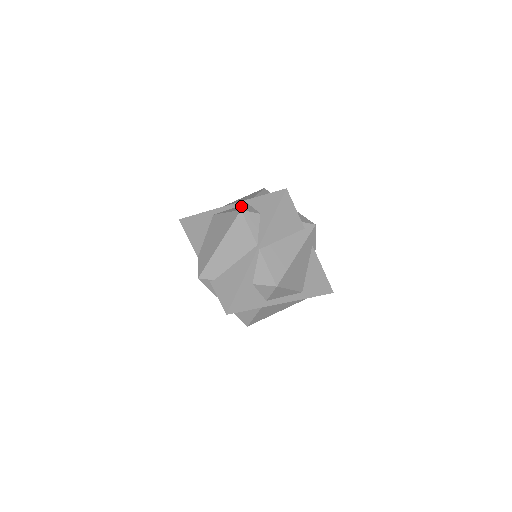
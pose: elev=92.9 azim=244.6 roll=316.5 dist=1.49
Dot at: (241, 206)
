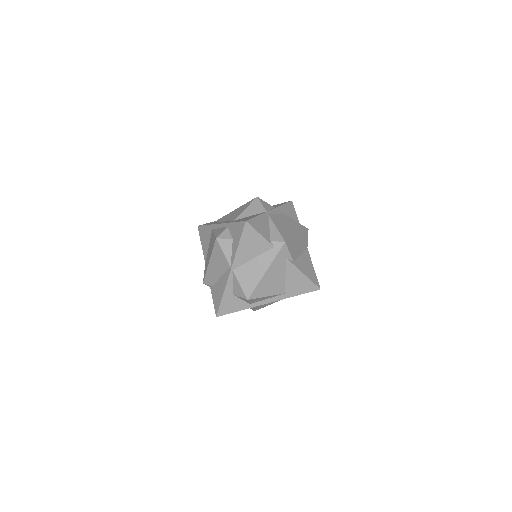
Dot at: (222, 229)
